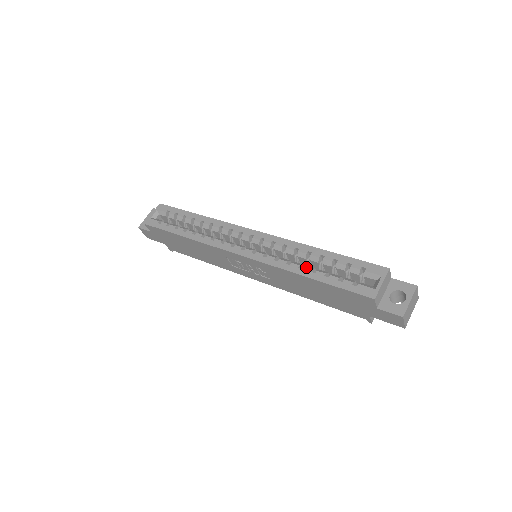
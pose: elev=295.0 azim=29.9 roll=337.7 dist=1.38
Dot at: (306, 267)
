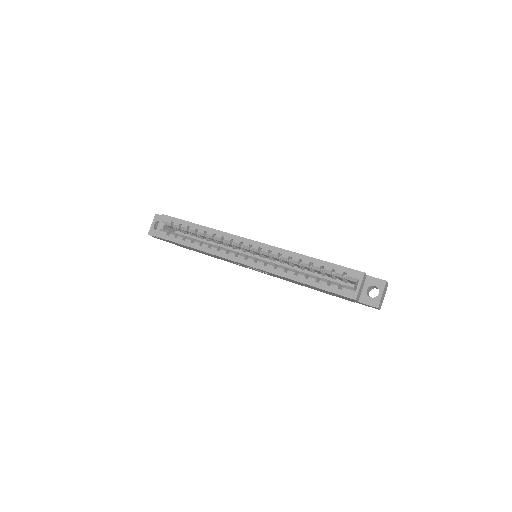
Dot at: (300, 274)
